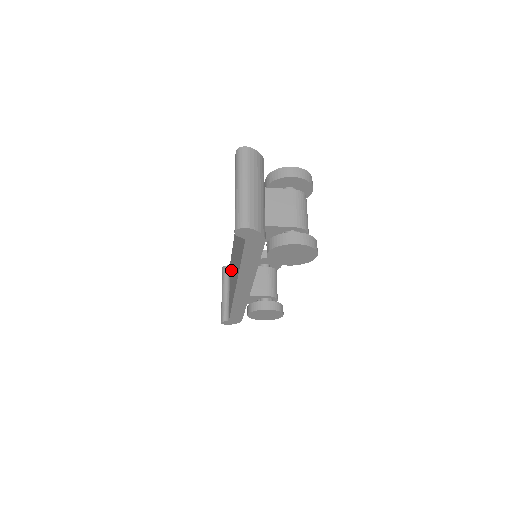
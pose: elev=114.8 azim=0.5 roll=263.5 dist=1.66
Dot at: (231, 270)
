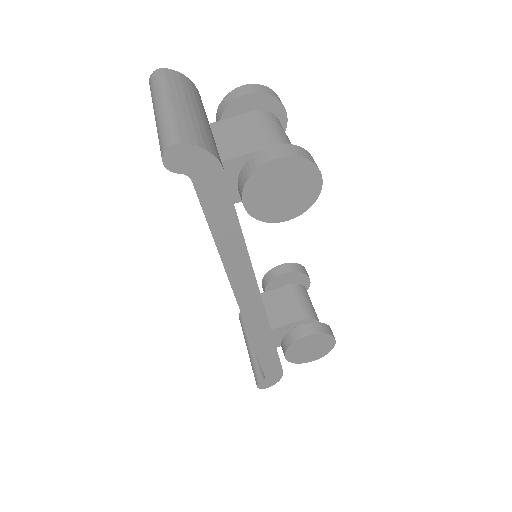
Dot at: occluded
